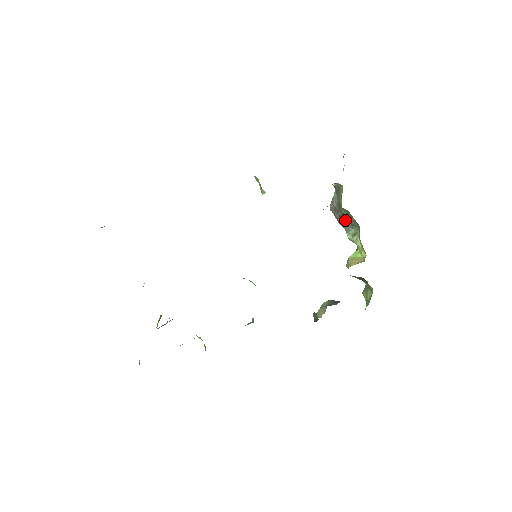
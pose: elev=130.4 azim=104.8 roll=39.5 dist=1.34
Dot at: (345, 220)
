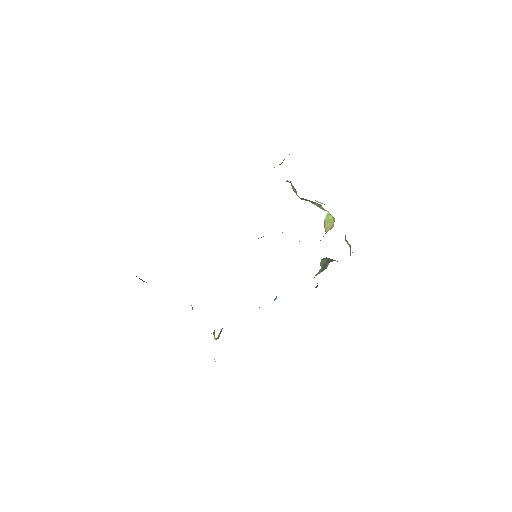
Dot at: occluded
